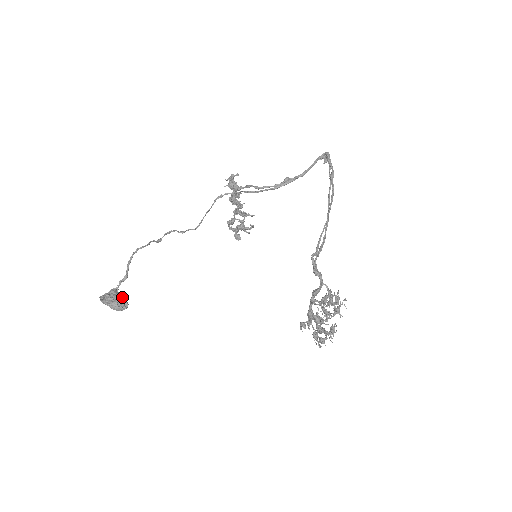
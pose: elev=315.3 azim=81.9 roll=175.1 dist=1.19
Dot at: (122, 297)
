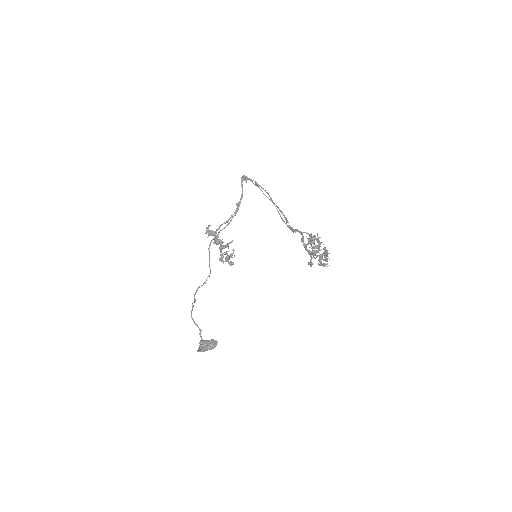
Dot at: (209, 340)
